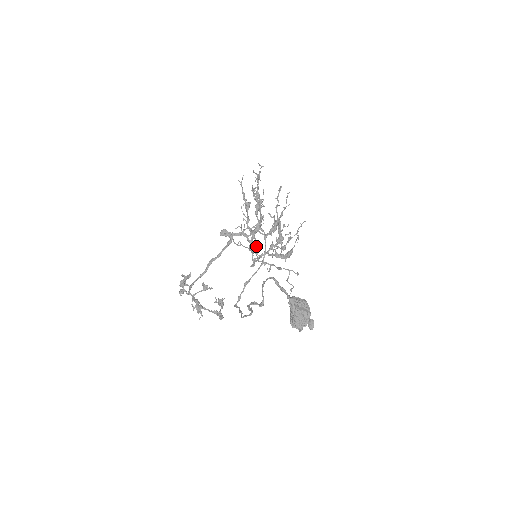
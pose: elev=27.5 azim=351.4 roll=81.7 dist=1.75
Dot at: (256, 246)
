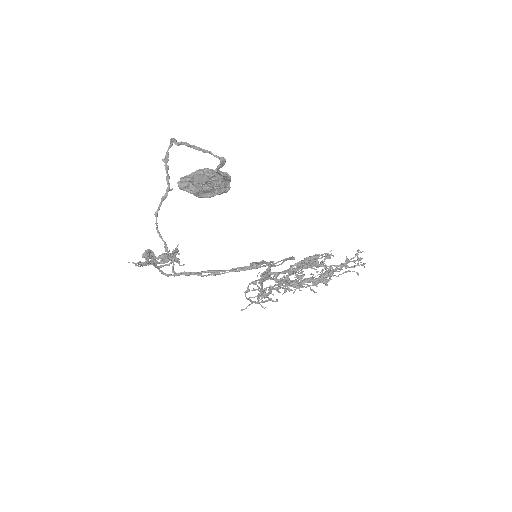
Dot at: (276, 290)
